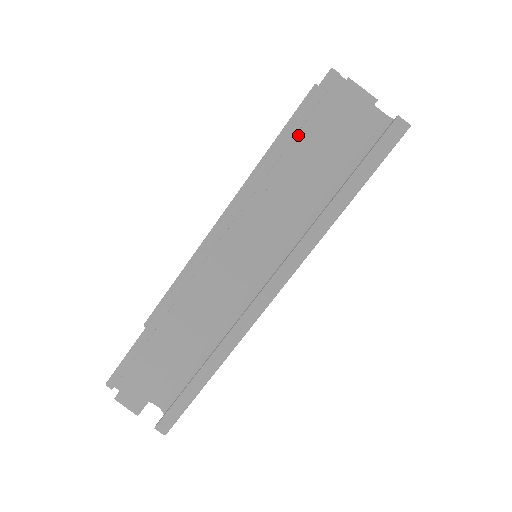
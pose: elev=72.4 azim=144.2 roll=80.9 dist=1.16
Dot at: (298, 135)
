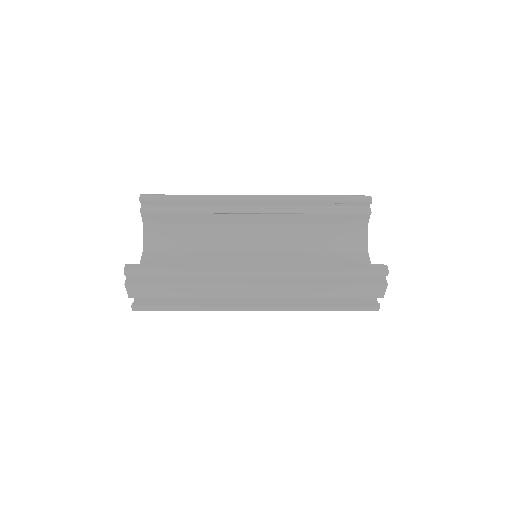
Dot at: (346, 274)
